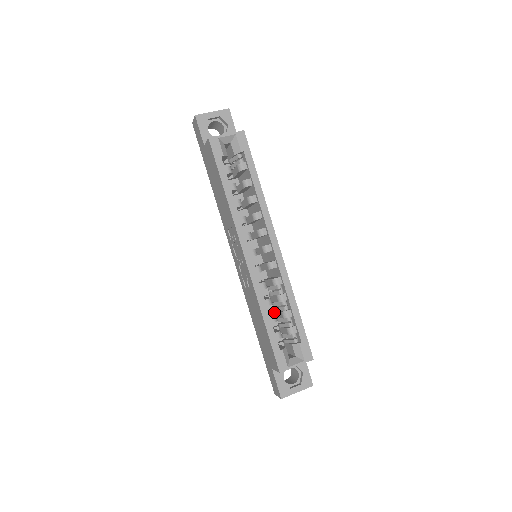
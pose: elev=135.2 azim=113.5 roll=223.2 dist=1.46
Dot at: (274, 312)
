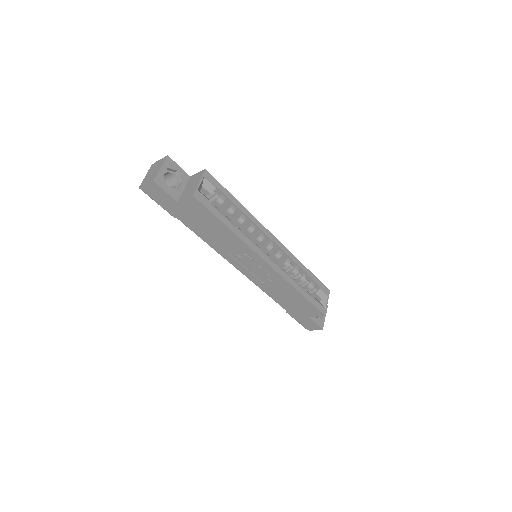
Dot at: occluded
